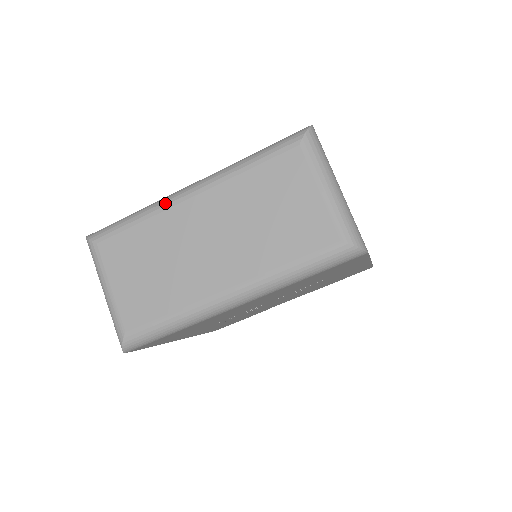
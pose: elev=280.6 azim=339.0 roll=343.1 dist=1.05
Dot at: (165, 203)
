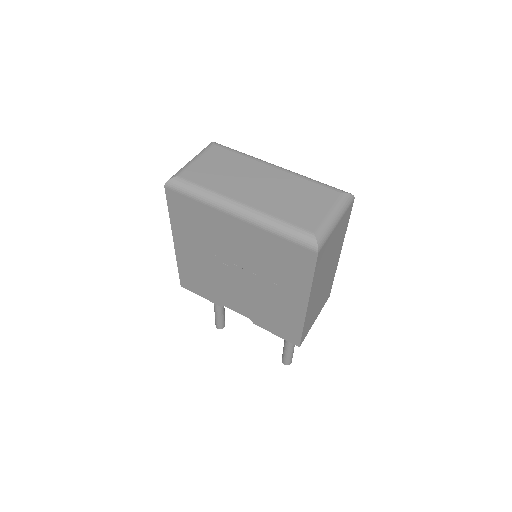
Dot at: (261, 160)
